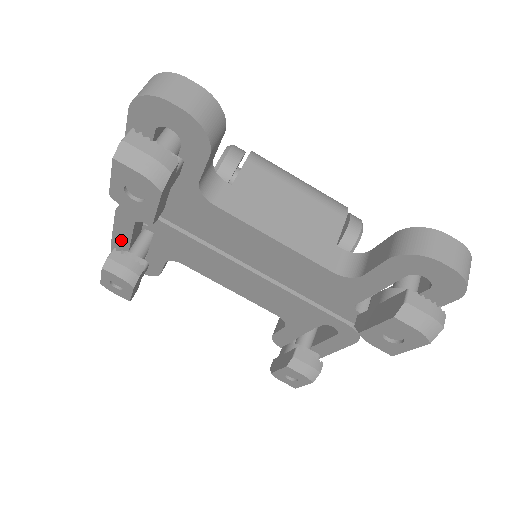
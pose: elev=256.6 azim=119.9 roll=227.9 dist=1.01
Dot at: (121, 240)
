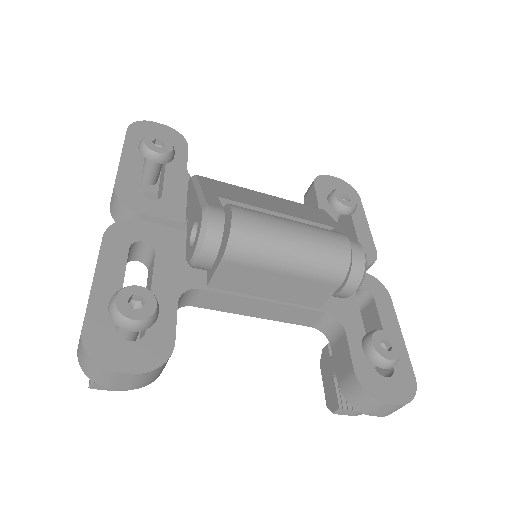
Dot at: occluded
